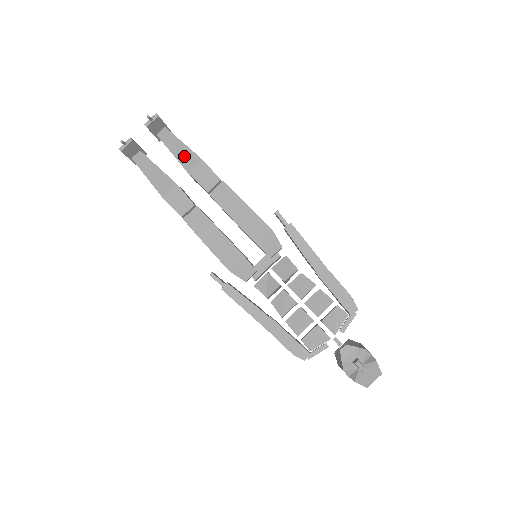
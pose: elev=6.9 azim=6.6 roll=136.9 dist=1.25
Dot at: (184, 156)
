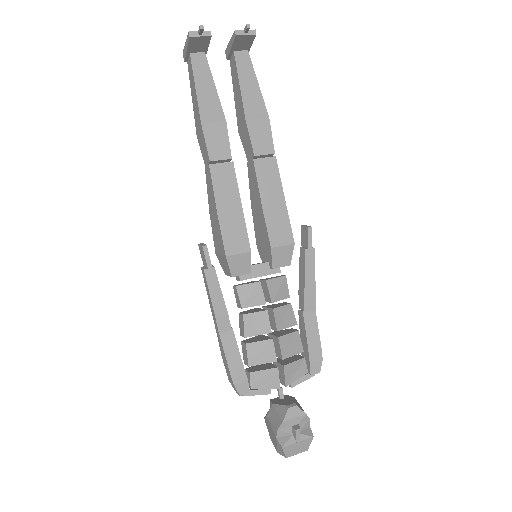
Dot at: (252, 98)
